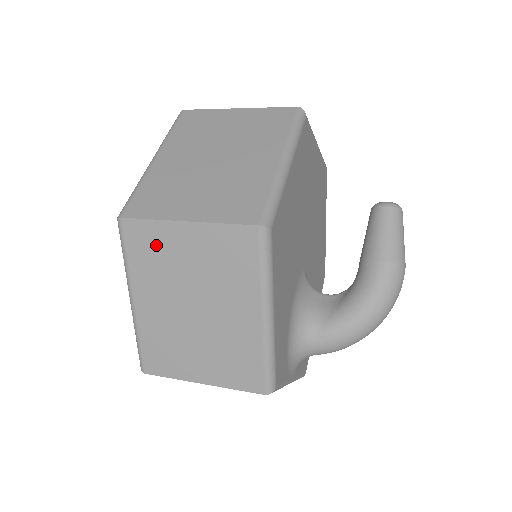
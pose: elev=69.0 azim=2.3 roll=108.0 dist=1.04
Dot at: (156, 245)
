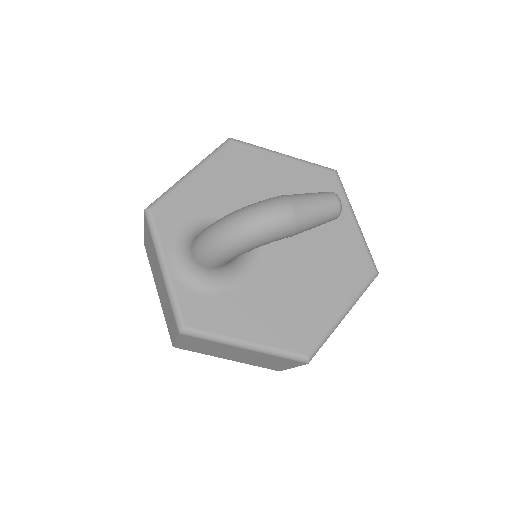
Dot at: occluded
